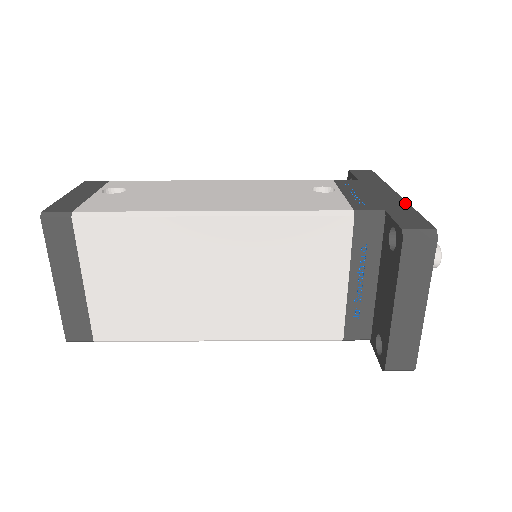
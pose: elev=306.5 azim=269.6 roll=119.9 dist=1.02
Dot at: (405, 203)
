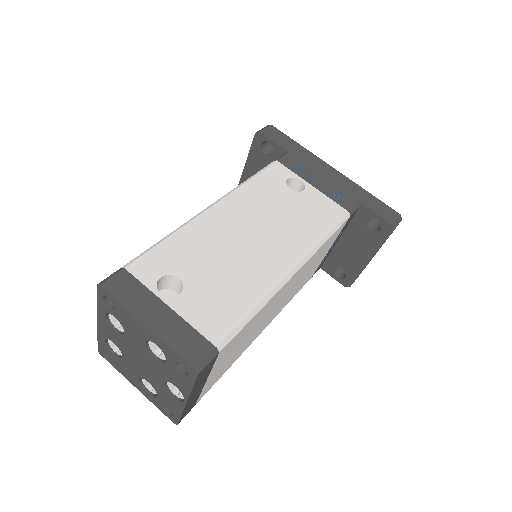
Dot at: (355, 184)
